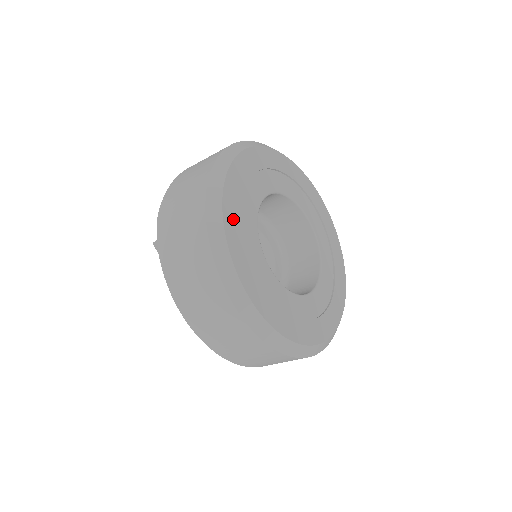
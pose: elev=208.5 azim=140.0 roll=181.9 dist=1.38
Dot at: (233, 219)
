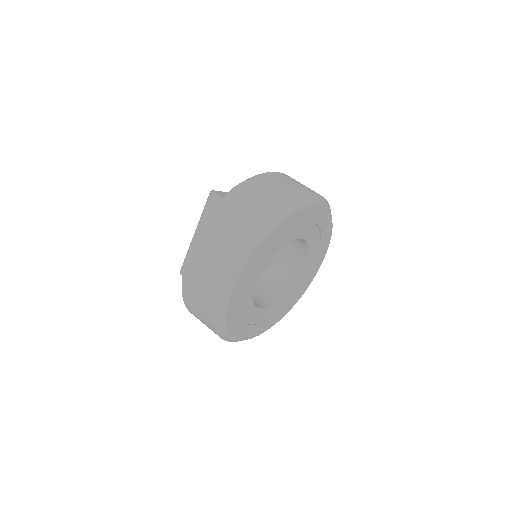
Dot at: (269, 242)
